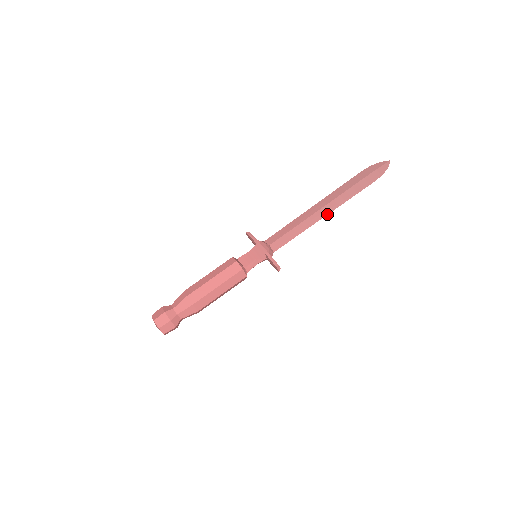
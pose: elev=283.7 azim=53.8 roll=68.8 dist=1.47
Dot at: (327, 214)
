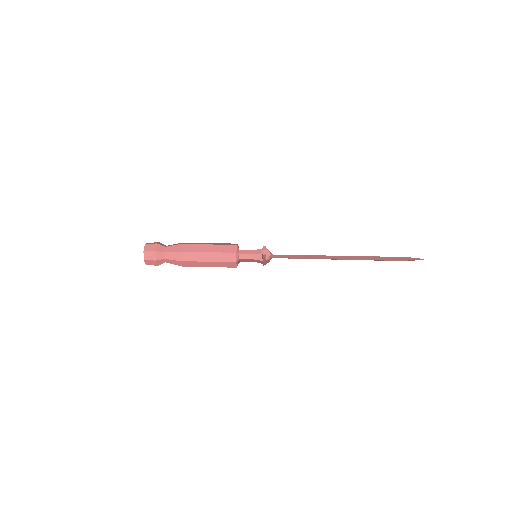
Dot at: occluded
